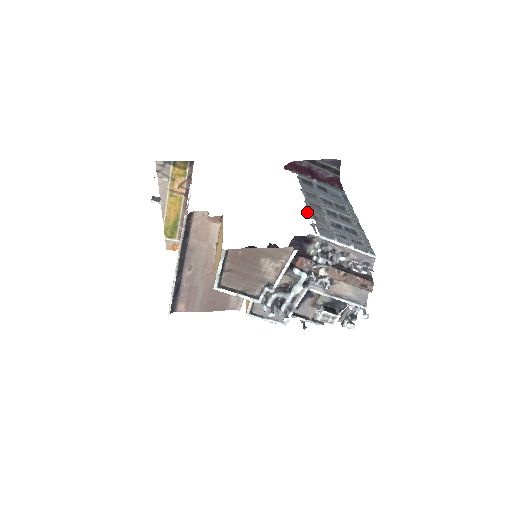
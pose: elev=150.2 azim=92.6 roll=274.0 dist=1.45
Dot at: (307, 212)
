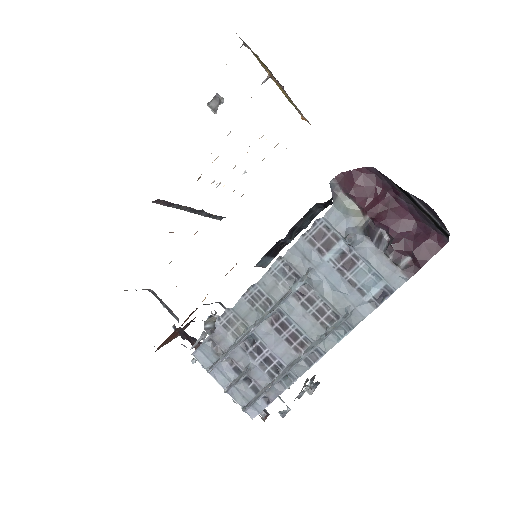
Dot at: (226, 309)
